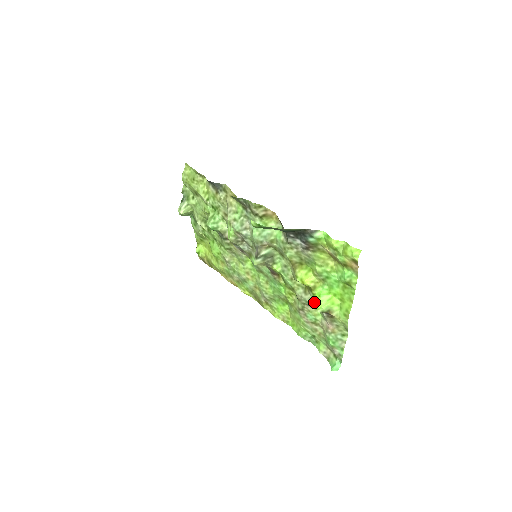
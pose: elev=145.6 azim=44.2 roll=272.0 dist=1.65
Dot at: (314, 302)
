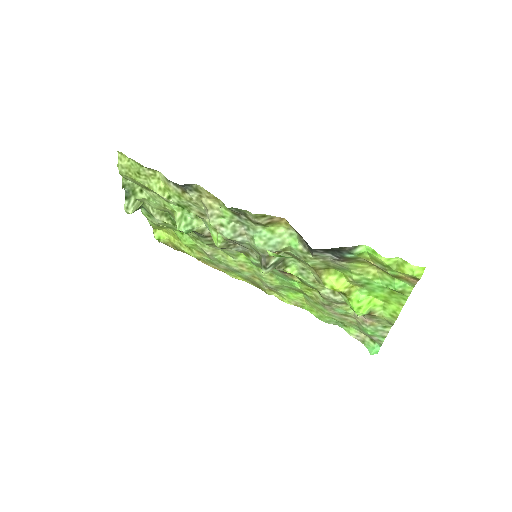
Dot at: (353, 309)
